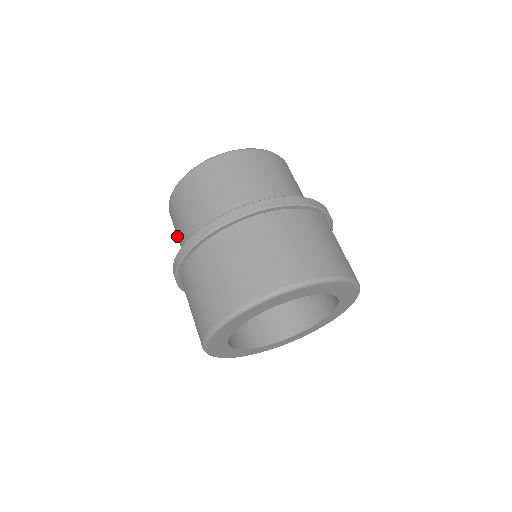
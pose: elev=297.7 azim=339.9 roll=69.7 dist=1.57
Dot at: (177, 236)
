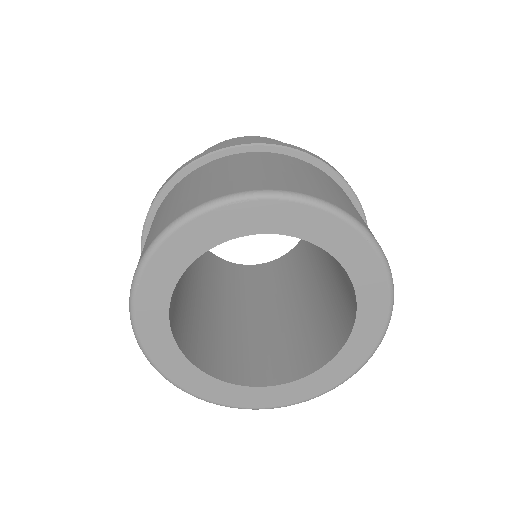
Dot at: occluded
